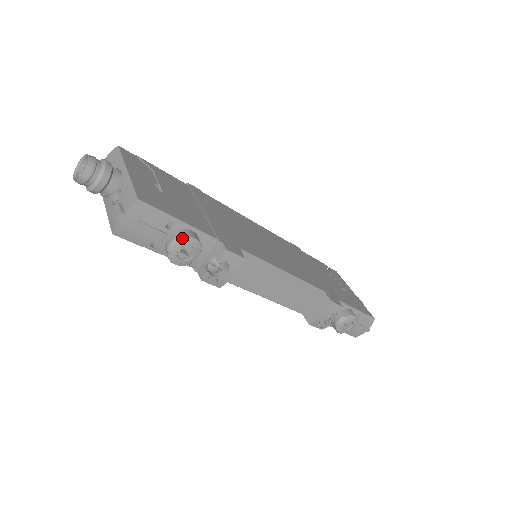
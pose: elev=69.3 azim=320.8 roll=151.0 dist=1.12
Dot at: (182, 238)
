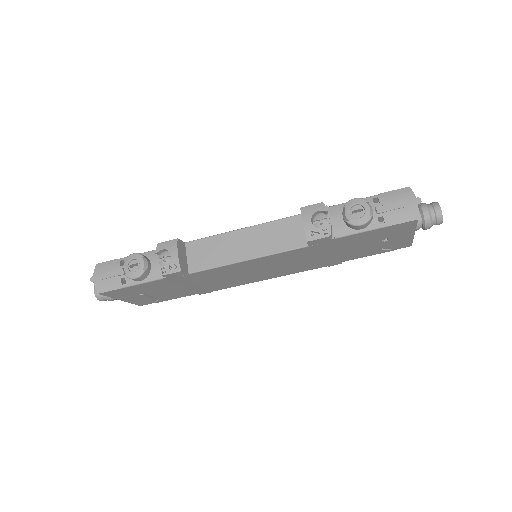
Dot at: (125, 259)
